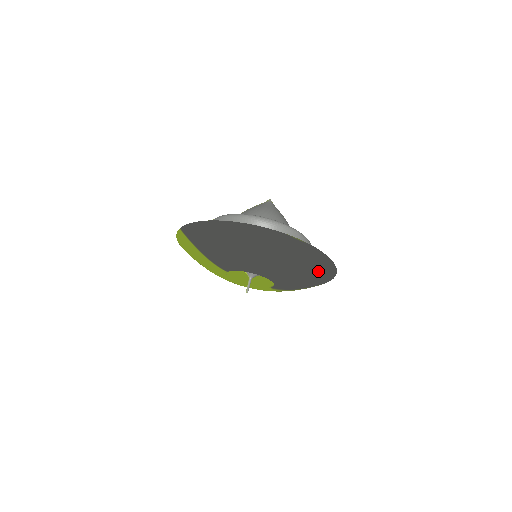
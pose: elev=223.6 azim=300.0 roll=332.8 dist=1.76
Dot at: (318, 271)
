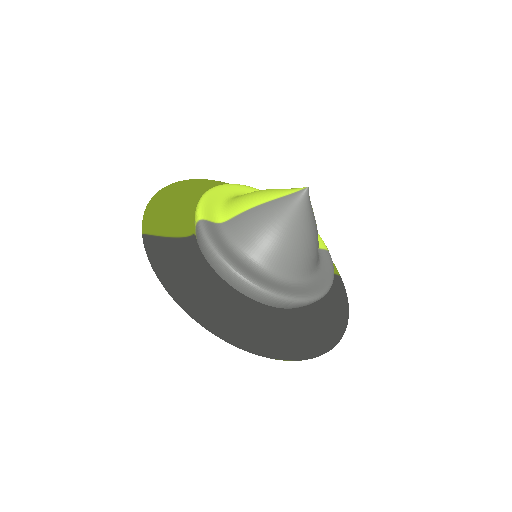
Dot at: occluded
